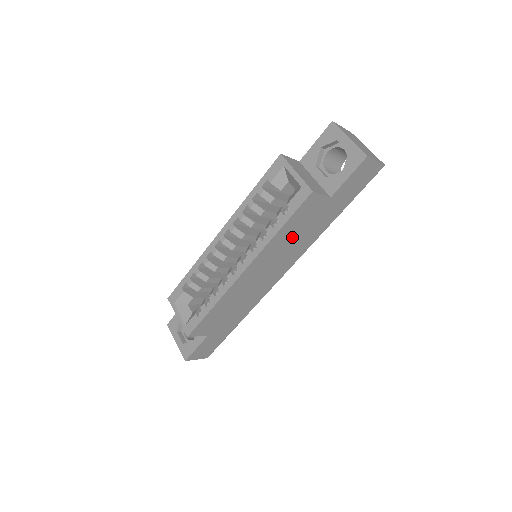
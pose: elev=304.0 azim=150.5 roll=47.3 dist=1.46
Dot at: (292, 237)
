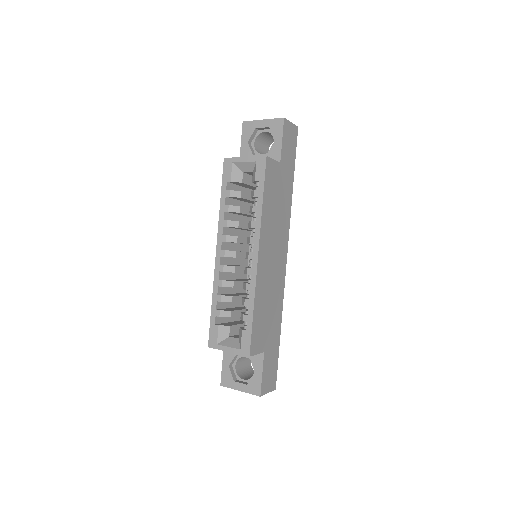
Dot at: (274, 210)
